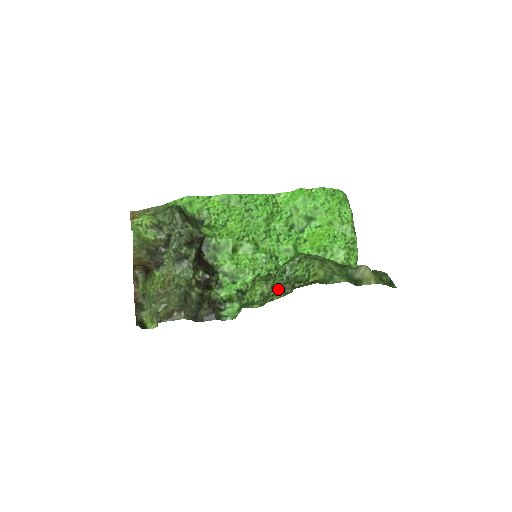
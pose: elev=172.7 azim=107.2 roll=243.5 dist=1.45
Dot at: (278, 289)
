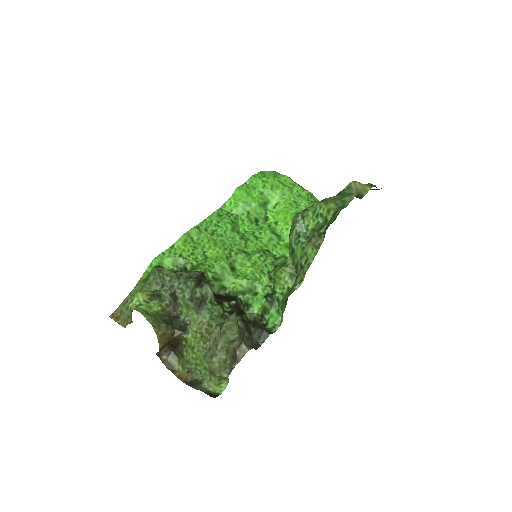
Dot at: (307, 251)
